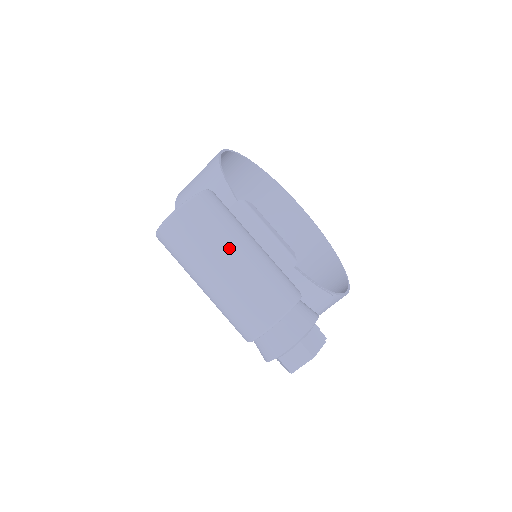
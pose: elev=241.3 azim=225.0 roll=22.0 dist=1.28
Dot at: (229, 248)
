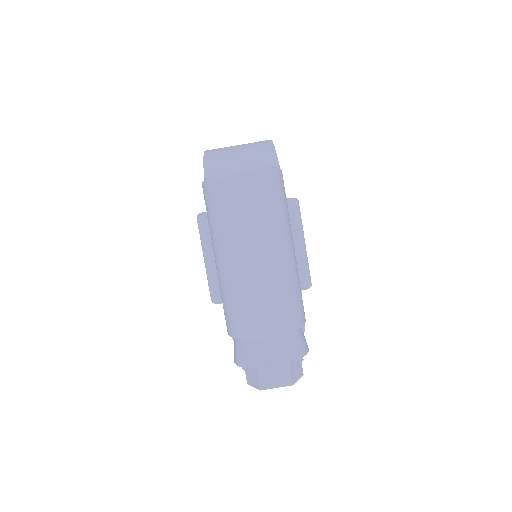
Dot at: (279, 238)
